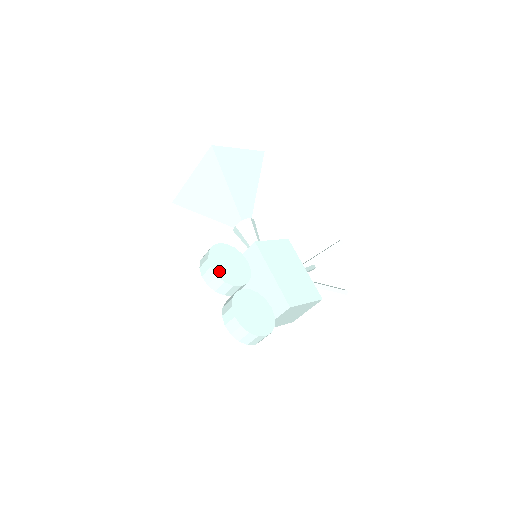
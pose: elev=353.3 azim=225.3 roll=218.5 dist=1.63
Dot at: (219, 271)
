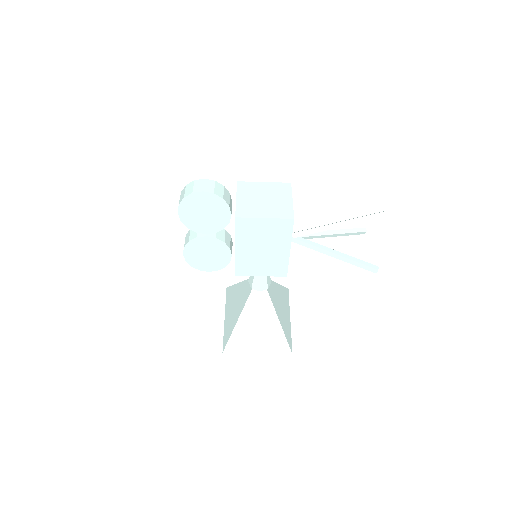
Dot at: occluded
